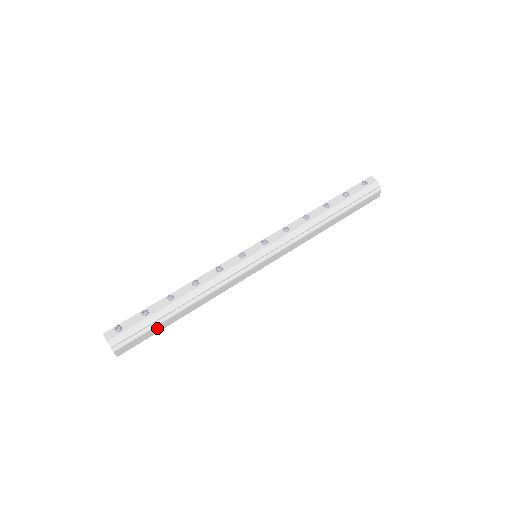
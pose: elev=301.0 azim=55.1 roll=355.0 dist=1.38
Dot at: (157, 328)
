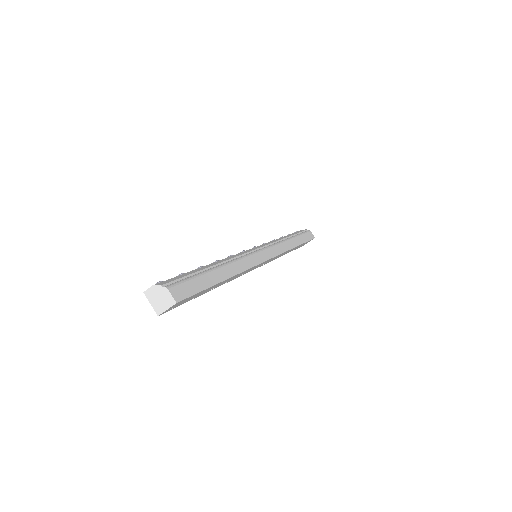
Dot at: (204, 280)
